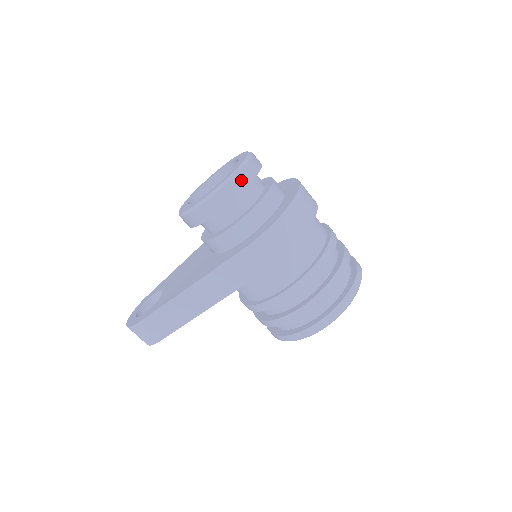
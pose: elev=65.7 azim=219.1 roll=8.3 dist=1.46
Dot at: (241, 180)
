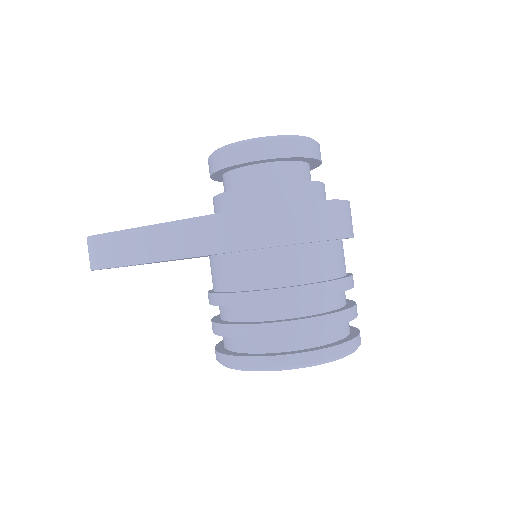
Dot at: (285, 147)
